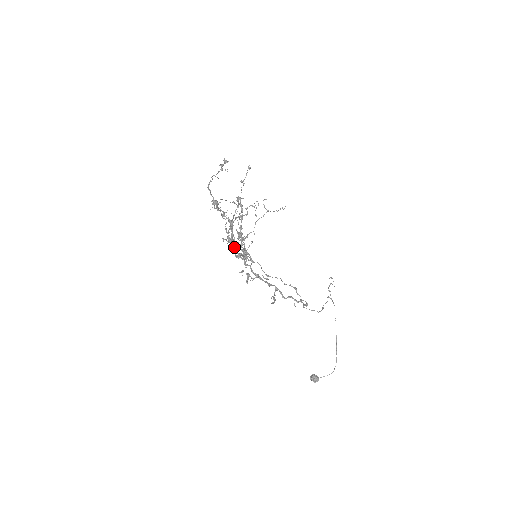
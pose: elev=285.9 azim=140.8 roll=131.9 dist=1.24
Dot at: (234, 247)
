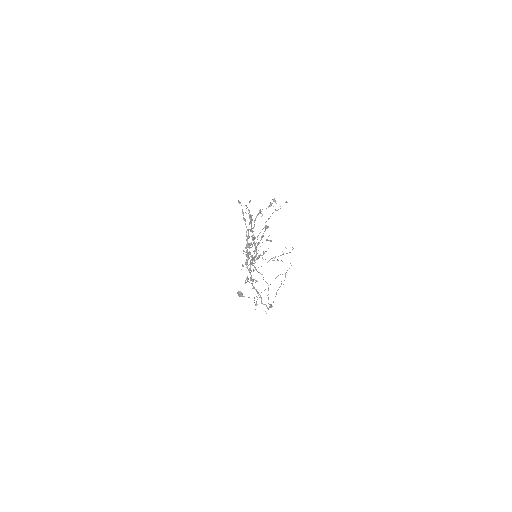
Dot at: (247, 256)
